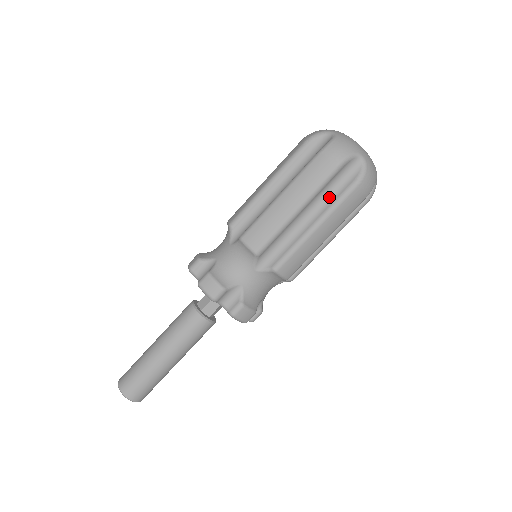
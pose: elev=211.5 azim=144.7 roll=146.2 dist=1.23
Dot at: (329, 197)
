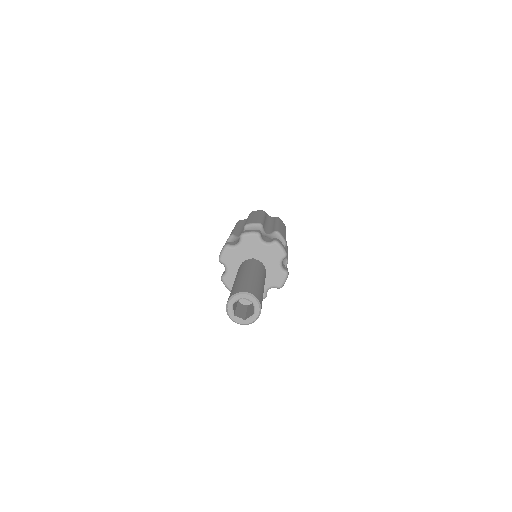
Dot at: (271, 221)
